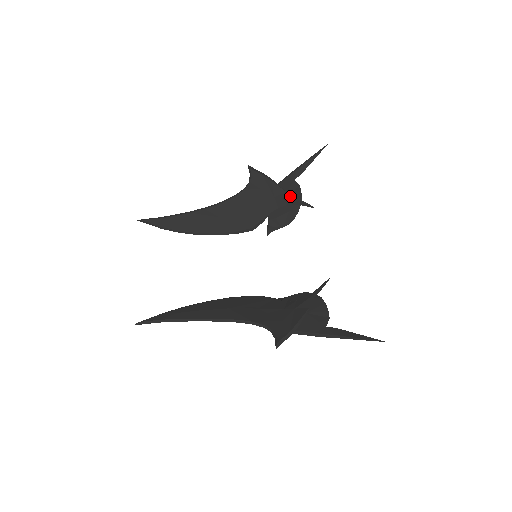
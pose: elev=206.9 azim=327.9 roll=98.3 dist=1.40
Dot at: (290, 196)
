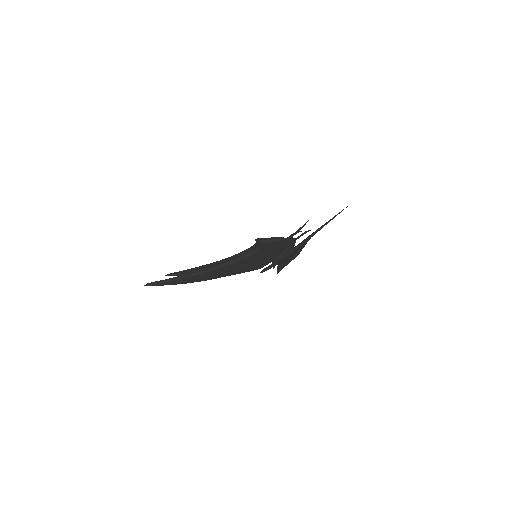
Dot at: occluded
